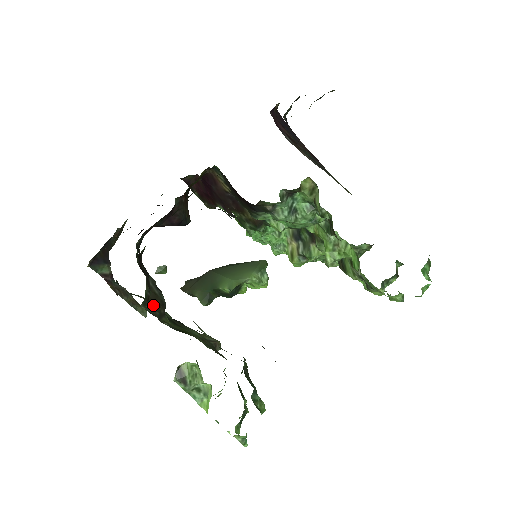
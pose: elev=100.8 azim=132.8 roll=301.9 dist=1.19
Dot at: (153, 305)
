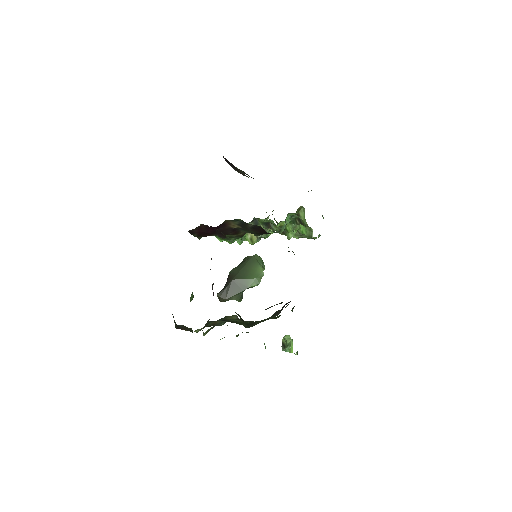
Dot at: (243, 322)
